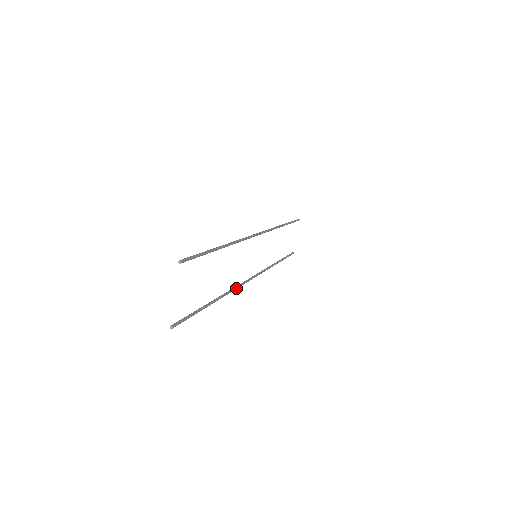
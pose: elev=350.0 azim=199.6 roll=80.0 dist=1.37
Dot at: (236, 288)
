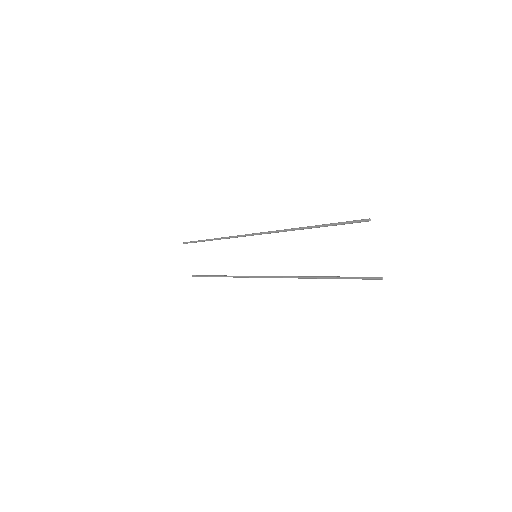
Dot at: (289, 277)
